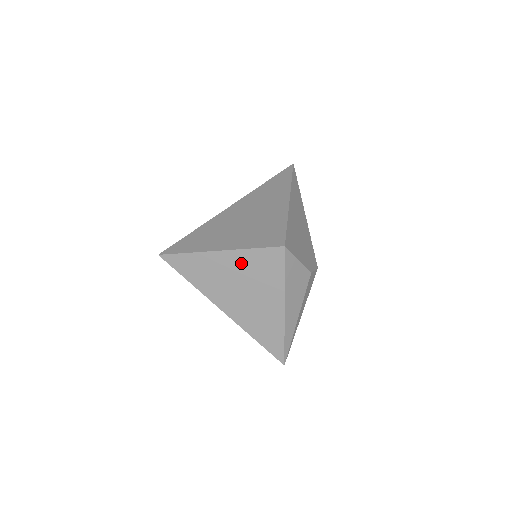
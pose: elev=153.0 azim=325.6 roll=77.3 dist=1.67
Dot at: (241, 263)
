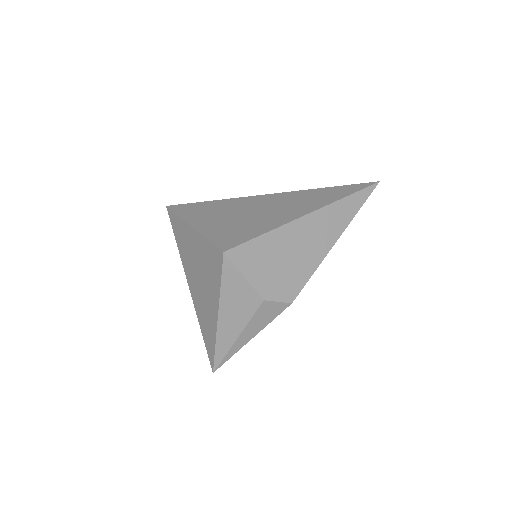
Dot at: (200, 248)
